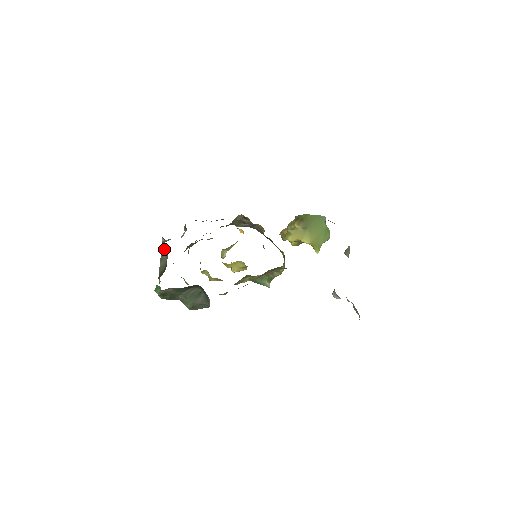
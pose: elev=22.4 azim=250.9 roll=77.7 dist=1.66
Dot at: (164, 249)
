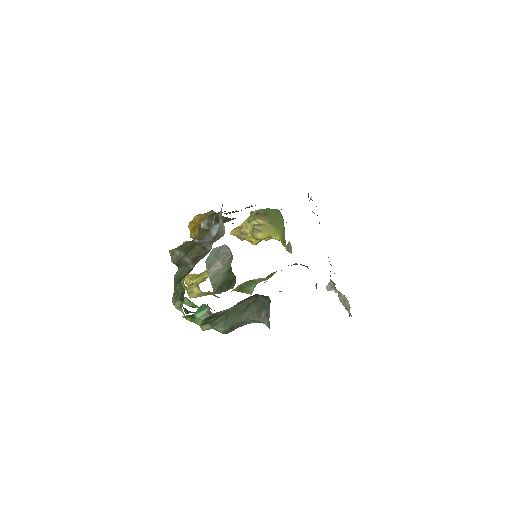
Dot at: (223, 249)
